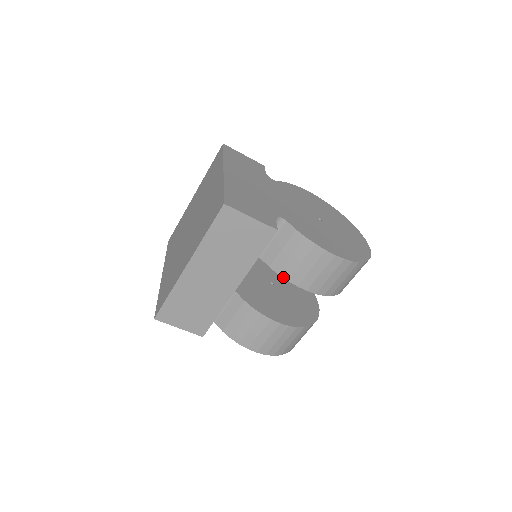
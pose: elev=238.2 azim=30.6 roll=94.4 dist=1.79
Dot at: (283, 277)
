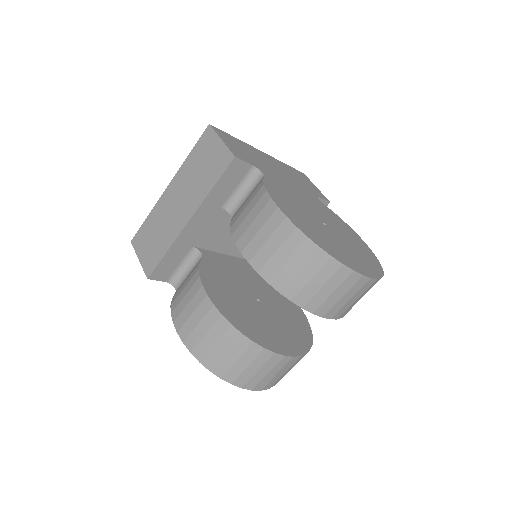
Dot at: (231, 231)
